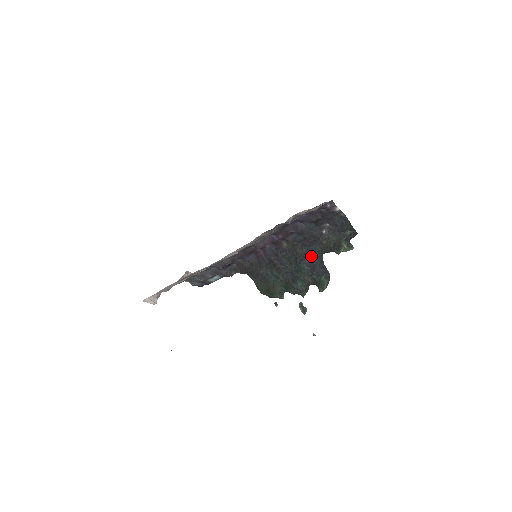
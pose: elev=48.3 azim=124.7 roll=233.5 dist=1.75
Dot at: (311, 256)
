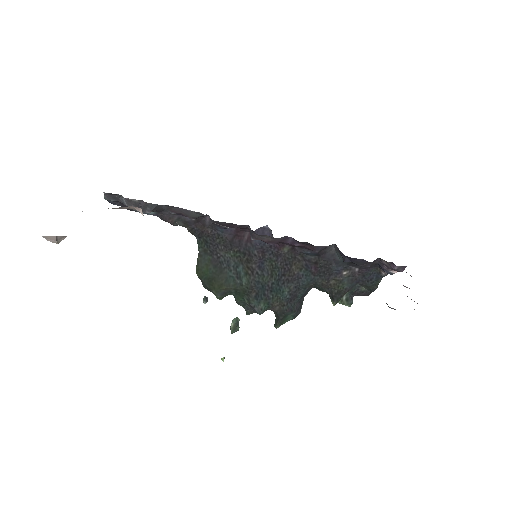
Dot at: (303, 284)
